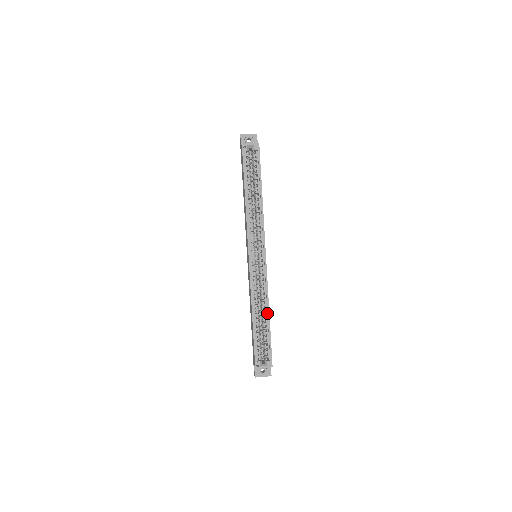
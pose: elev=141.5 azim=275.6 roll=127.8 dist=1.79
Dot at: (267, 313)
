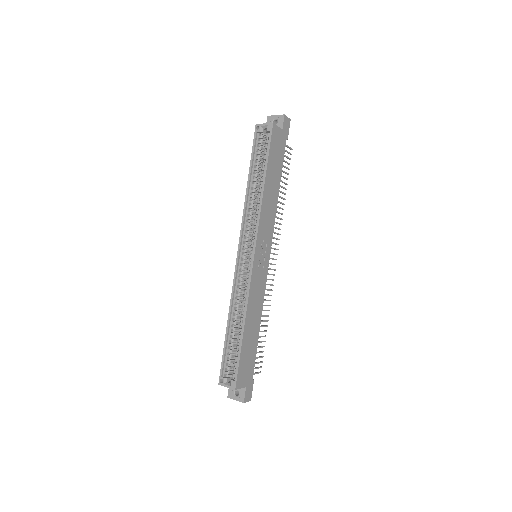
Dot at: (243, 323)
